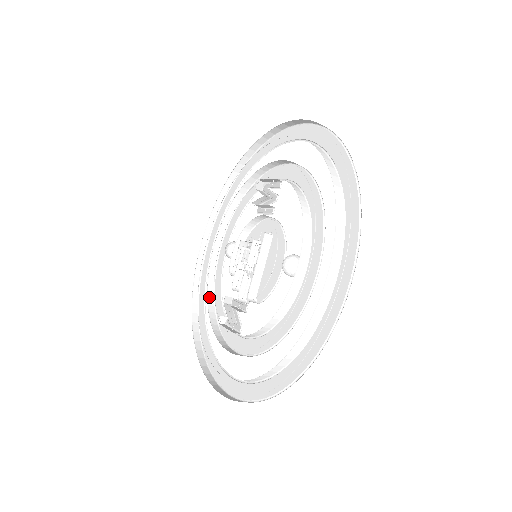
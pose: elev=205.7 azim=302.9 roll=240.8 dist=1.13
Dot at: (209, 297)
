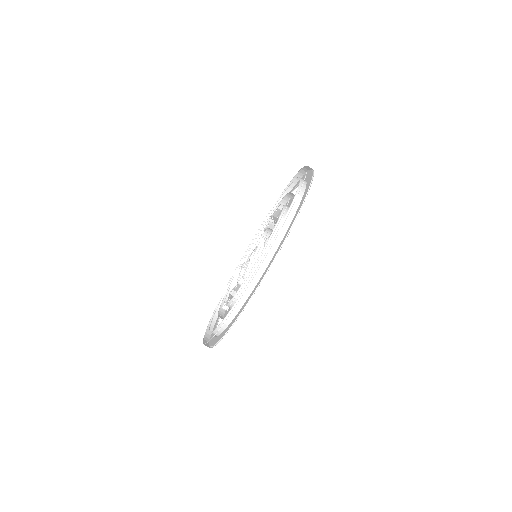
Dot at: occluded
